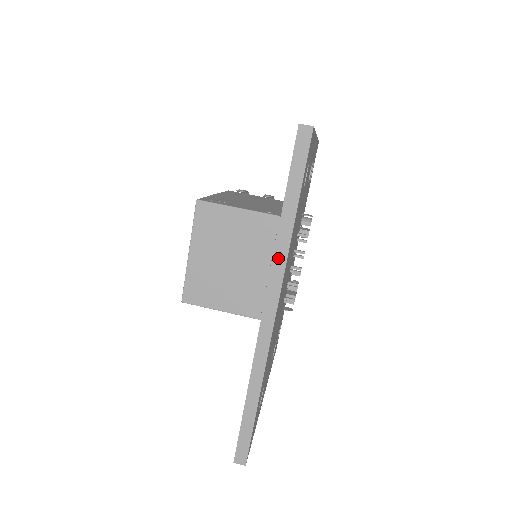
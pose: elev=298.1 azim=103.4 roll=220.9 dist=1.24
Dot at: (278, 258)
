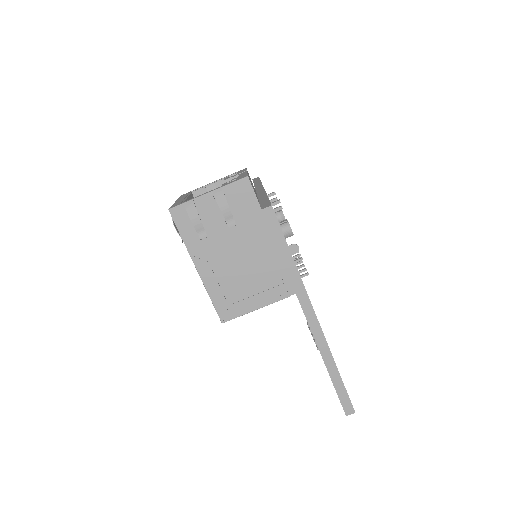
Dot at: occluded
